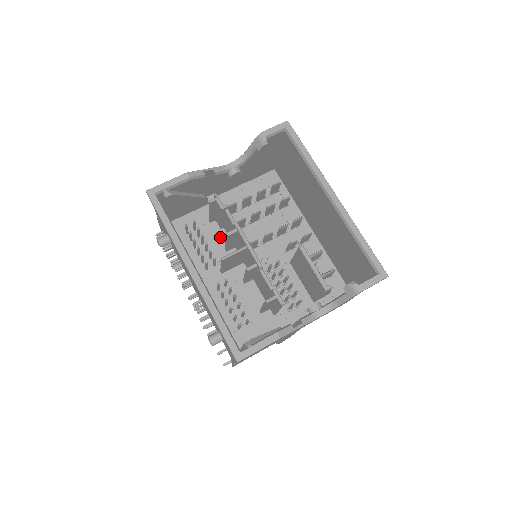
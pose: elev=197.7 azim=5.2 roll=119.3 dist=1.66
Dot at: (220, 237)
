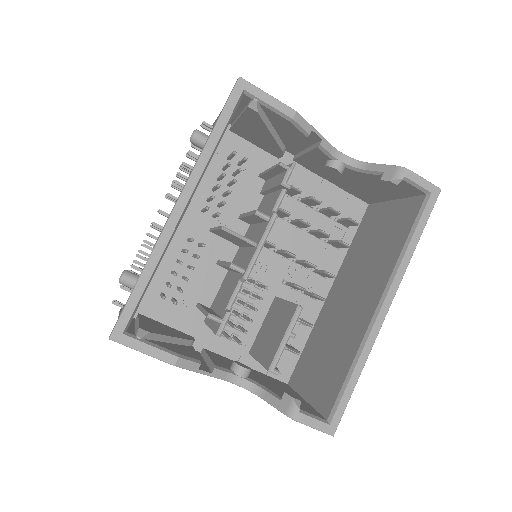
Dot at: (250, 199)
